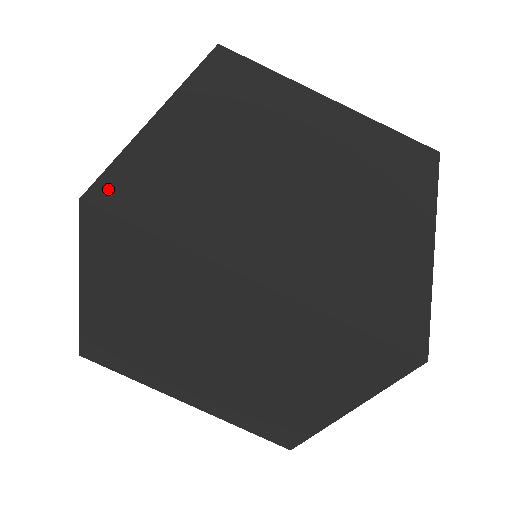
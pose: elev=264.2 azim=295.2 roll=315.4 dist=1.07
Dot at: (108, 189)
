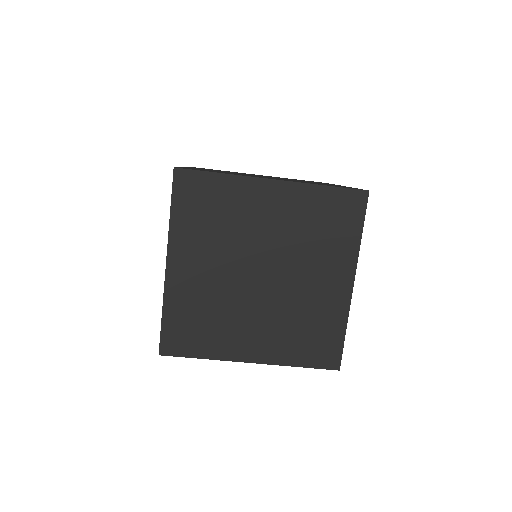
Dot at: (167, 344)
